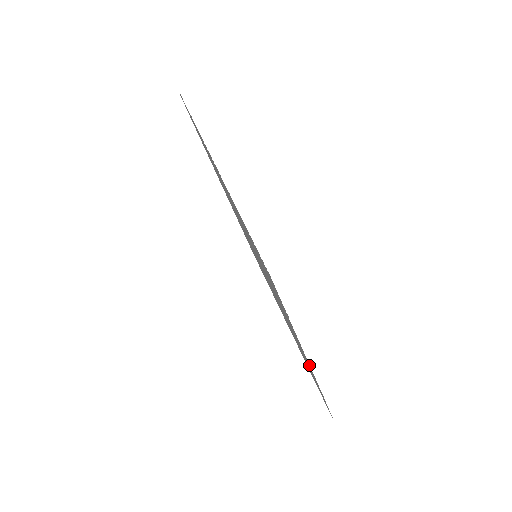
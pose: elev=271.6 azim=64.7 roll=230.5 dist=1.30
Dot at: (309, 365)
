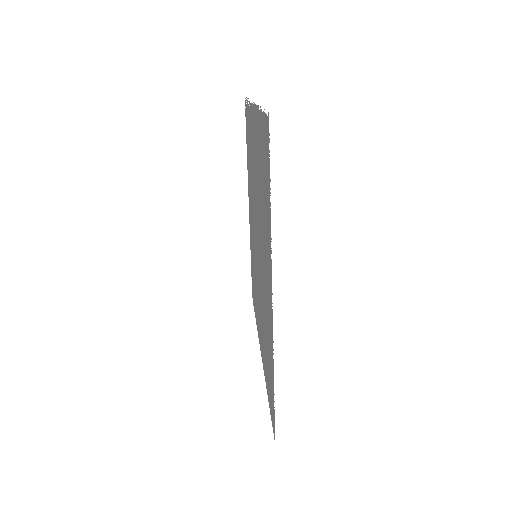
Dot at: occluded
